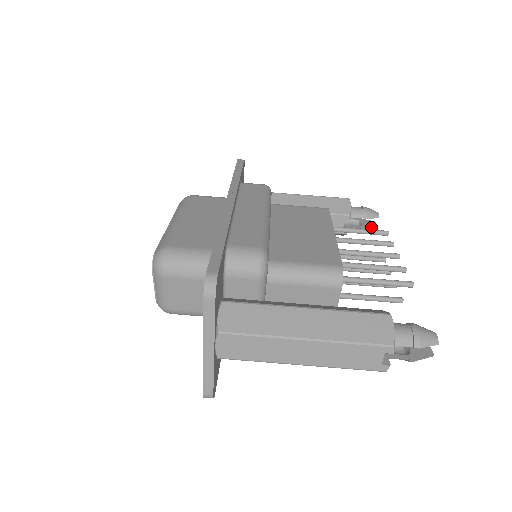
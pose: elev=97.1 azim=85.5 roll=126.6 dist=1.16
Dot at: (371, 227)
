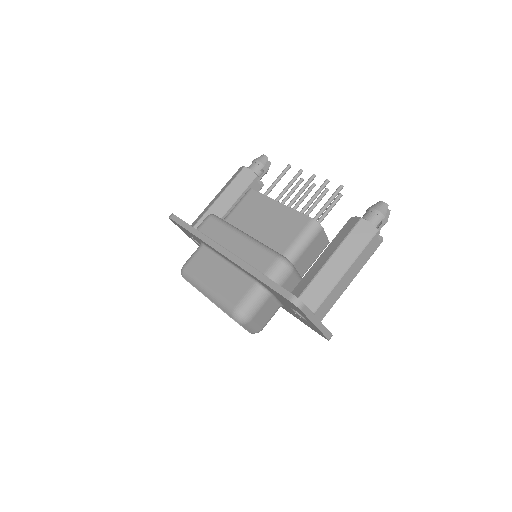
Dot at: (269, 166)
